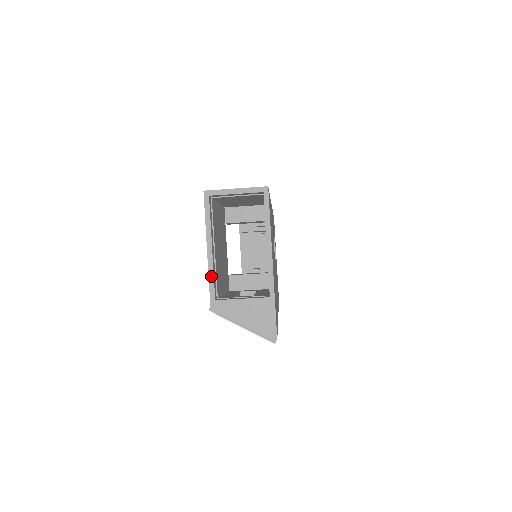
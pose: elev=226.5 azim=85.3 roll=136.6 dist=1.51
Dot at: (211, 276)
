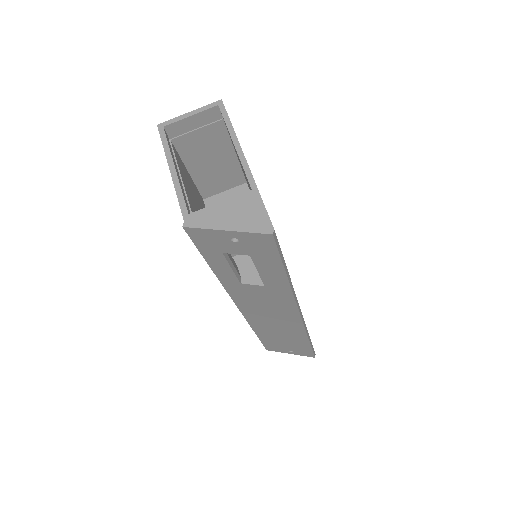
Dot at: (179, 193)
